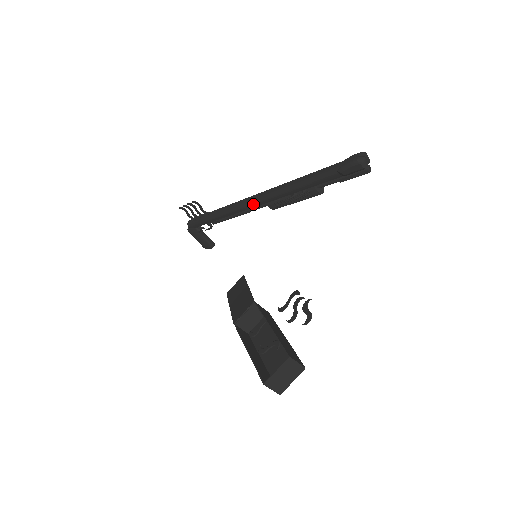
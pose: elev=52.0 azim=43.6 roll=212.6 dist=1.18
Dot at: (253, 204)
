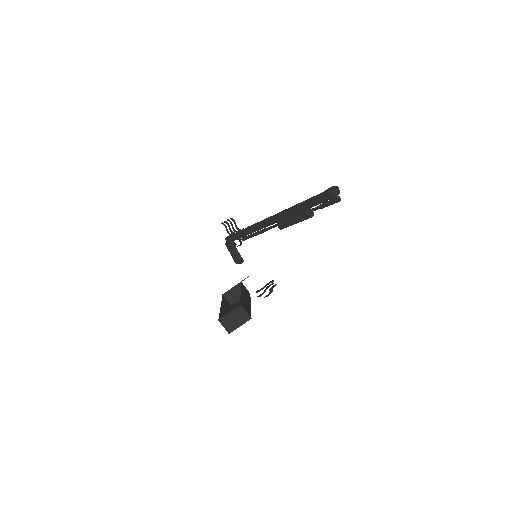
Dot at: (268, 223)
